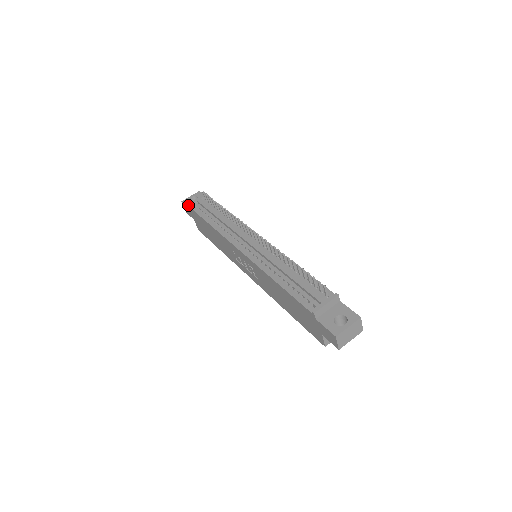
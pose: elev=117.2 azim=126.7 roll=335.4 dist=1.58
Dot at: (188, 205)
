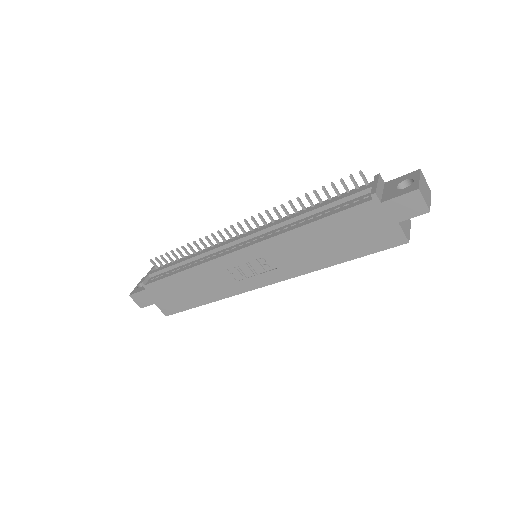
Dot at: occluded
